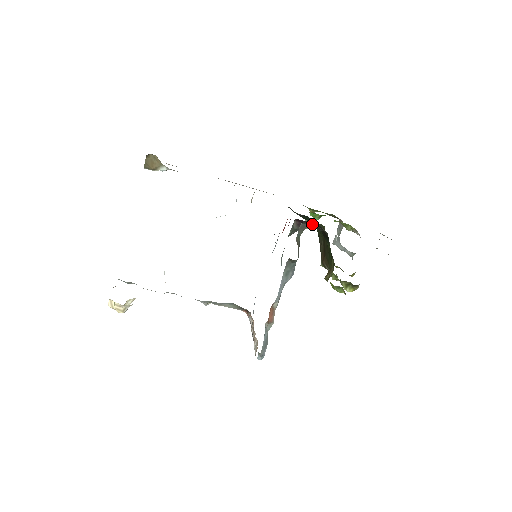
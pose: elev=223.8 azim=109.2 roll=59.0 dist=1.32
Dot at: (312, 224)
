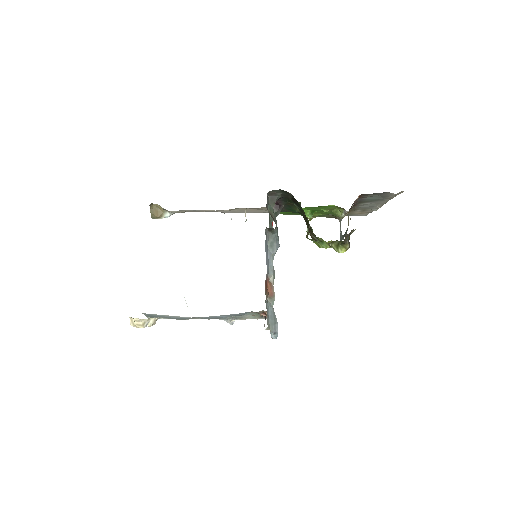
Dot at: (277, 192)
